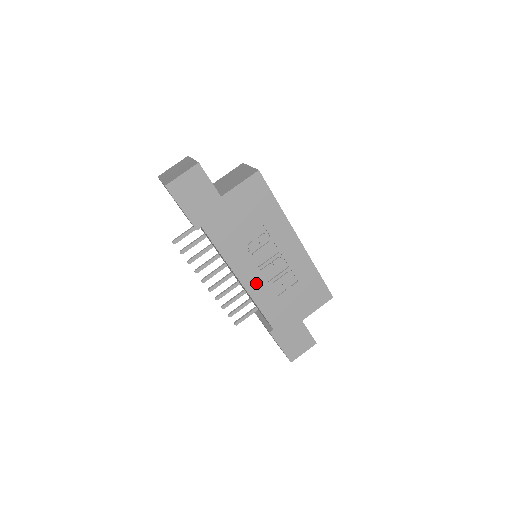
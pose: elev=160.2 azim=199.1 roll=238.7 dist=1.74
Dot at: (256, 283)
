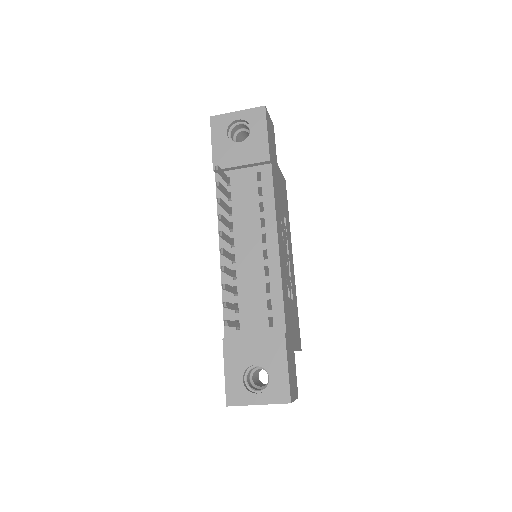
Dot at: (282, 262)
